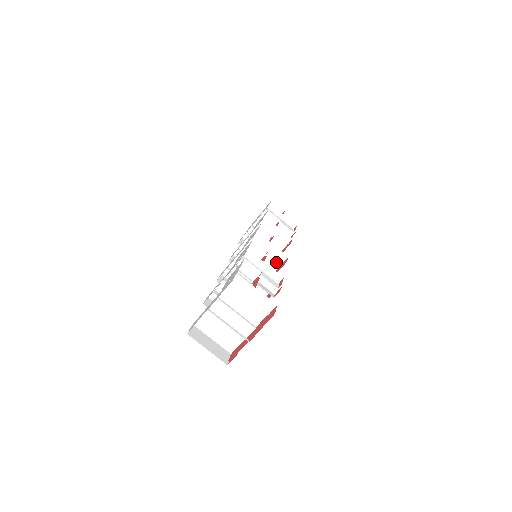
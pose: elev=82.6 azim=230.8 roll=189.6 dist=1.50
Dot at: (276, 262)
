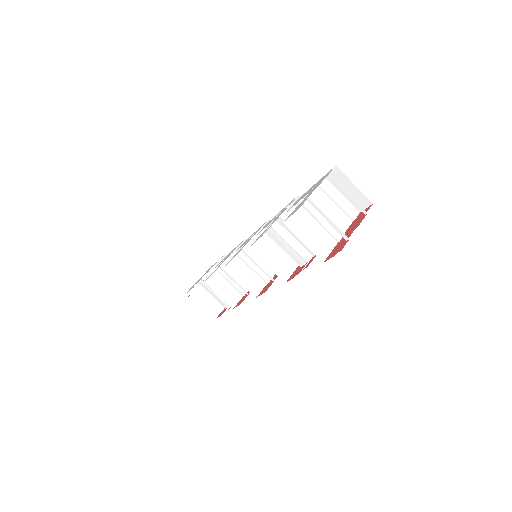
Dot at: occluded
